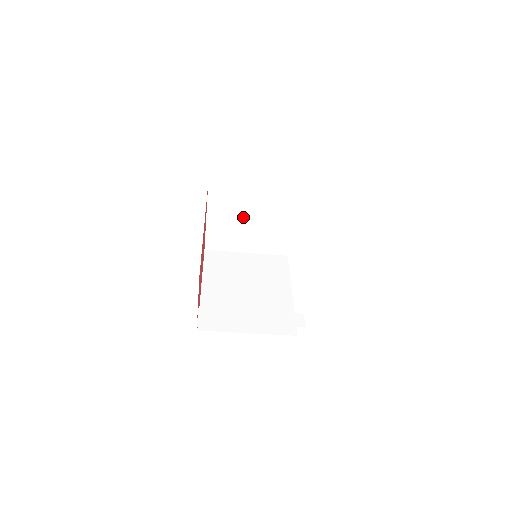
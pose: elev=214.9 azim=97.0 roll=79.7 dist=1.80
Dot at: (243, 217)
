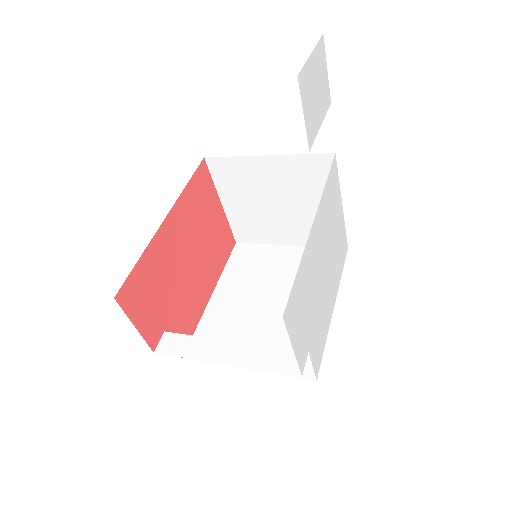
Dot at: (265, 197)
